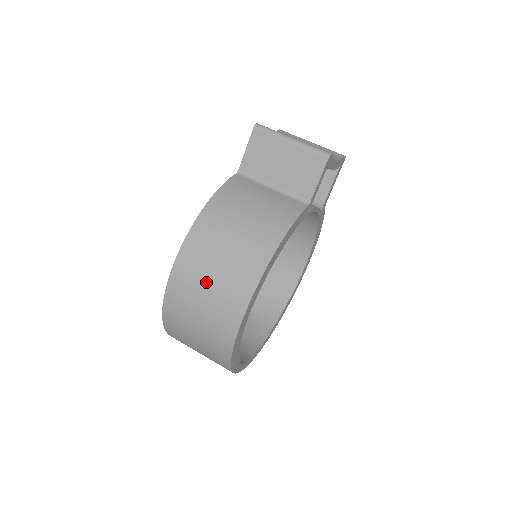
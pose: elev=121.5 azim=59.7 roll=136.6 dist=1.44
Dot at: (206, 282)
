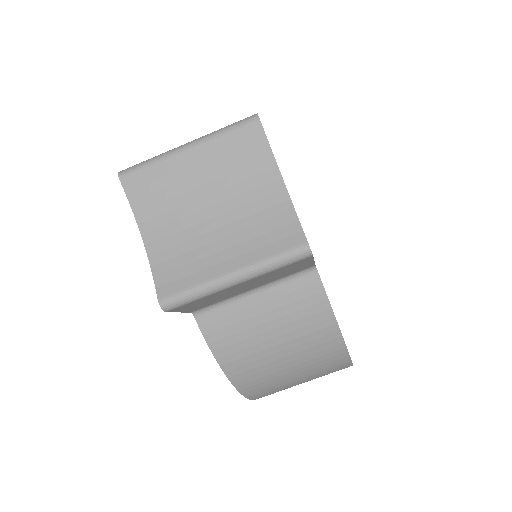
Dot at: occluded
